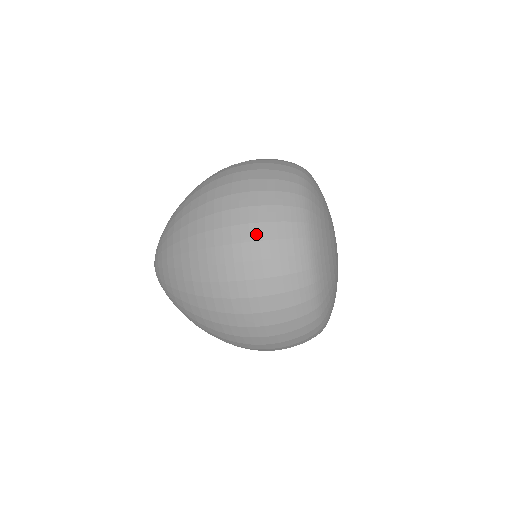
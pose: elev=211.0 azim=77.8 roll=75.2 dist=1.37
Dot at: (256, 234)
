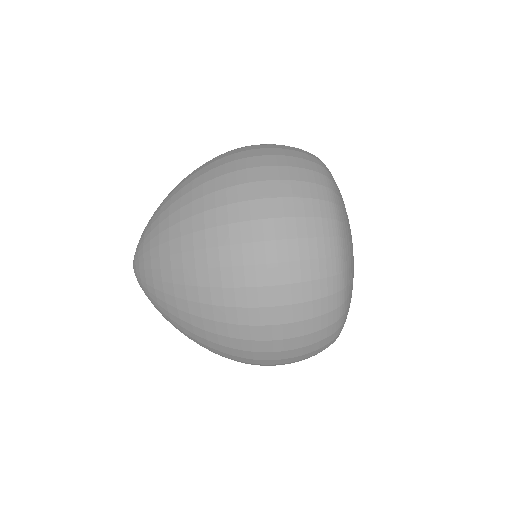
Dot at: (278, 190)
